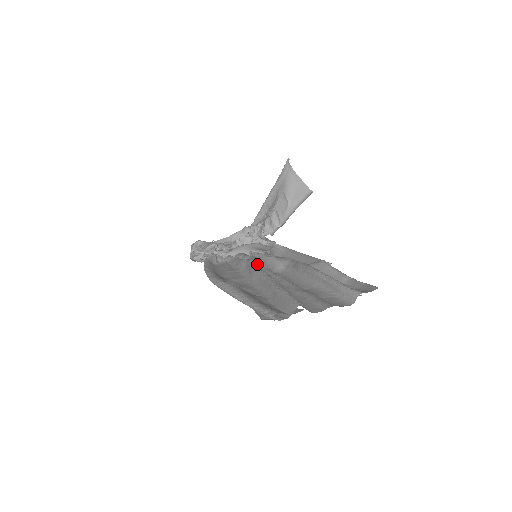
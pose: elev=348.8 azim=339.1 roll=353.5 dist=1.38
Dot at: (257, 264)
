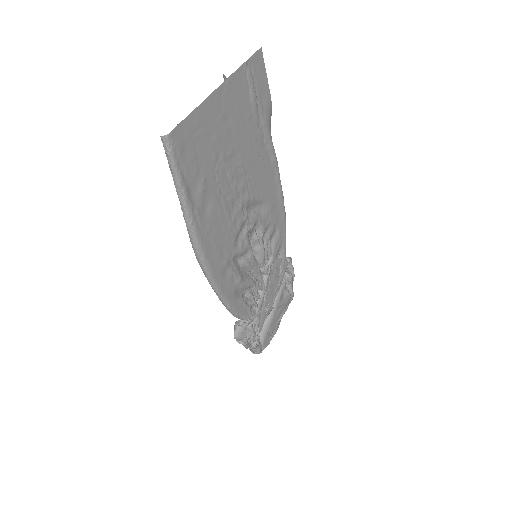
Dot at: occluded
